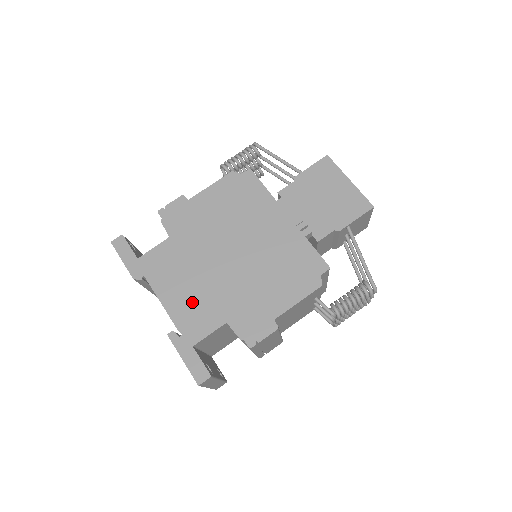
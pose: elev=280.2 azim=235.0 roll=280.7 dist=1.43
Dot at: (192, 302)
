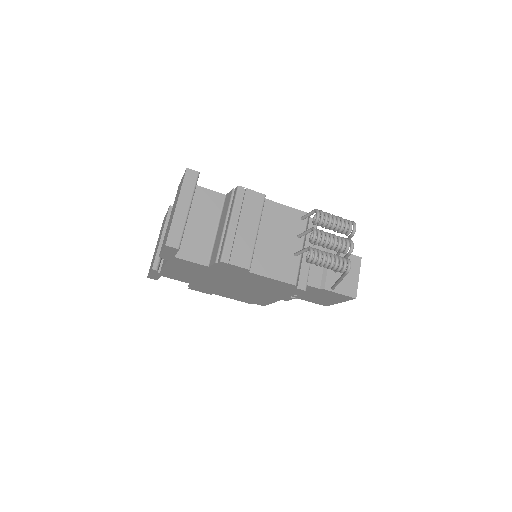
Dot at: (182, 275)
